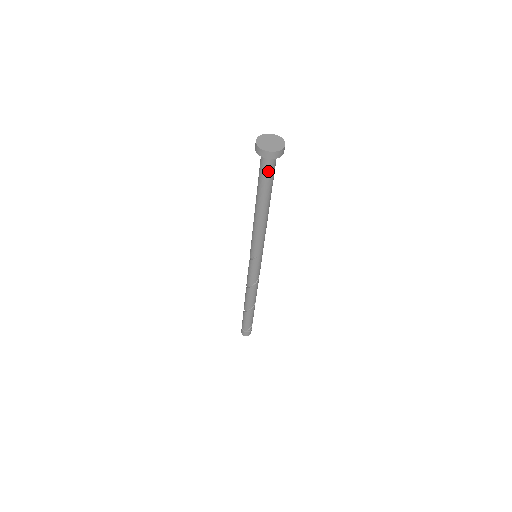
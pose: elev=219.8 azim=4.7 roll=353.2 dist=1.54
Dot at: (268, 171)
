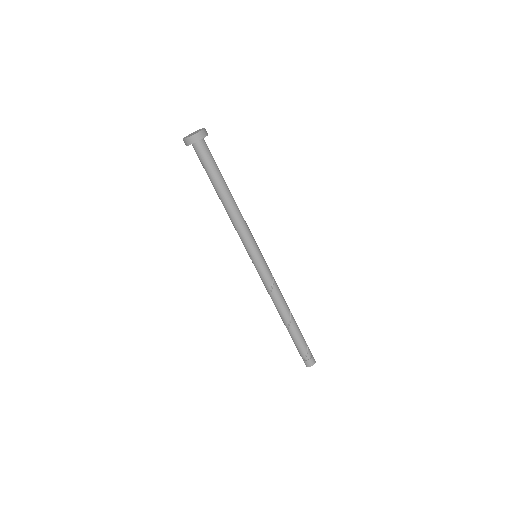
Dot at: (203, 158)
